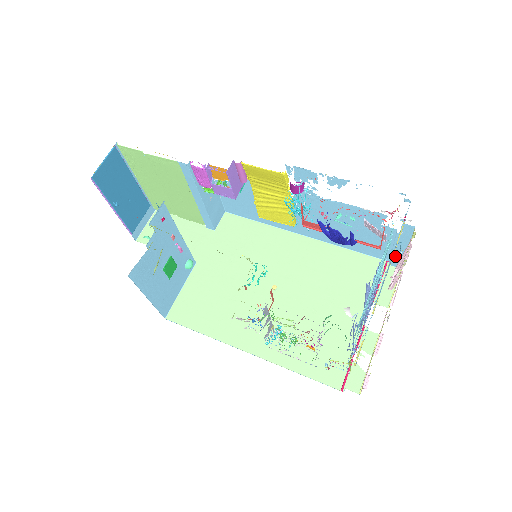
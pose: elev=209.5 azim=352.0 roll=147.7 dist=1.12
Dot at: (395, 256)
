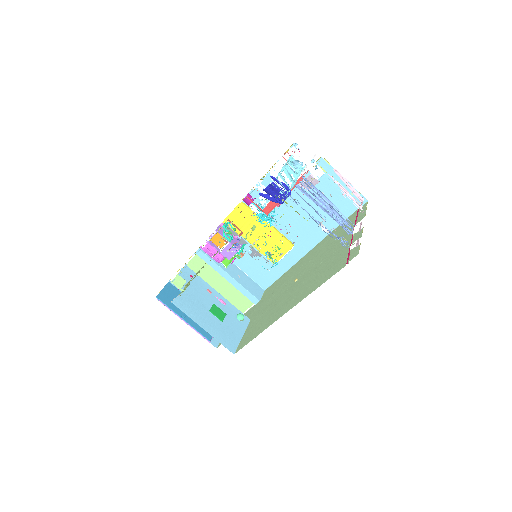
Dot at: occluded
